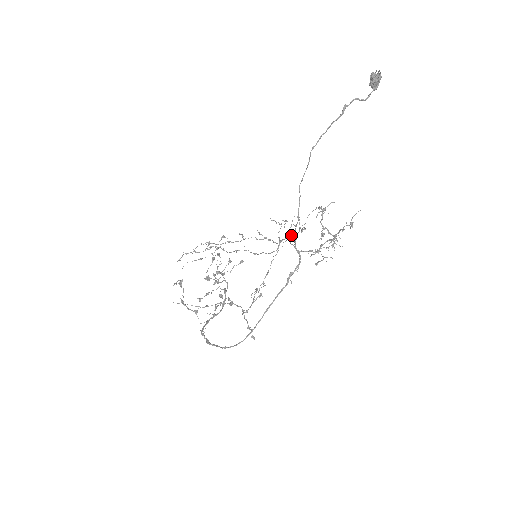
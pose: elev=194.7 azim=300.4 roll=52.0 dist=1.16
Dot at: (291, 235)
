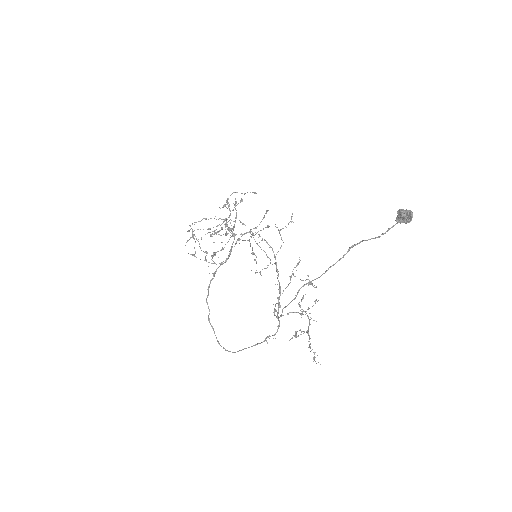
Dot at: (275, 311)
